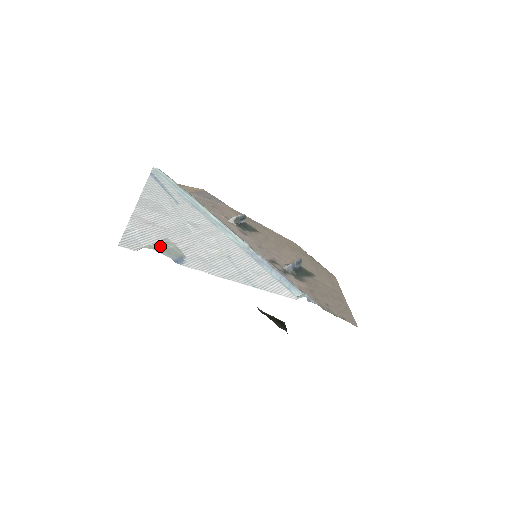
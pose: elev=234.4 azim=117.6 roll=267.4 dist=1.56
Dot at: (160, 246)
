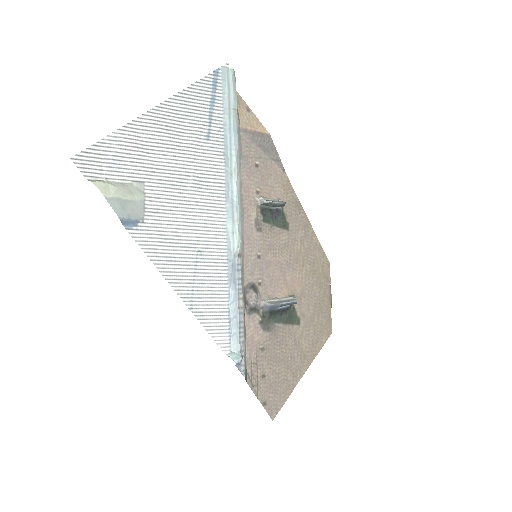
Dot at: (120, 191)
